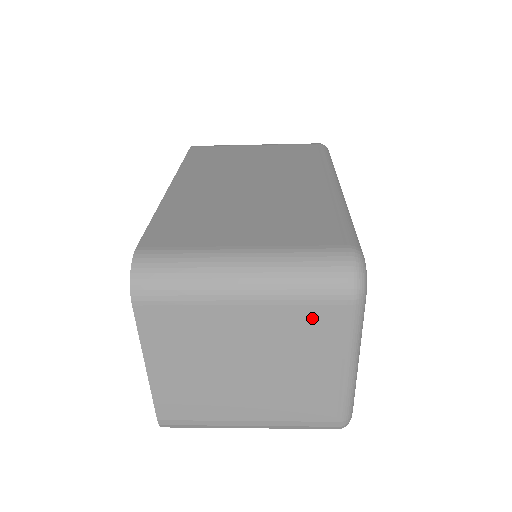
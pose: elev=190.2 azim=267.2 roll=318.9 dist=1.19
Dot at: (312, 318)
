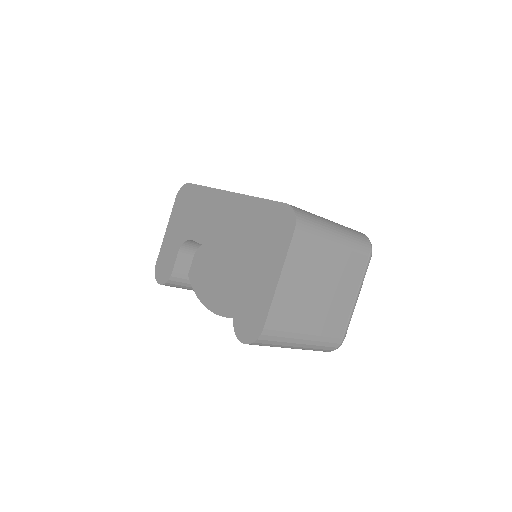
Dot at: (356, 261)
